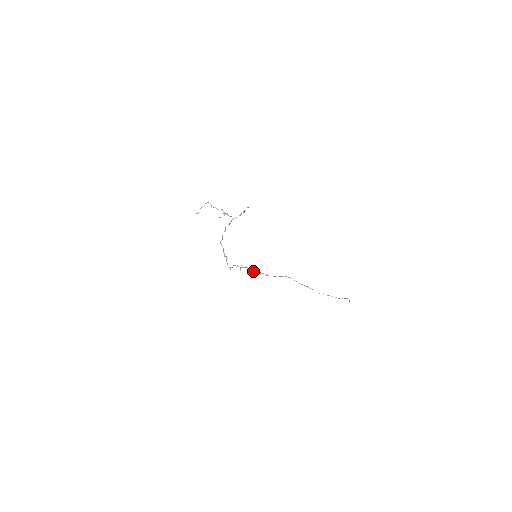
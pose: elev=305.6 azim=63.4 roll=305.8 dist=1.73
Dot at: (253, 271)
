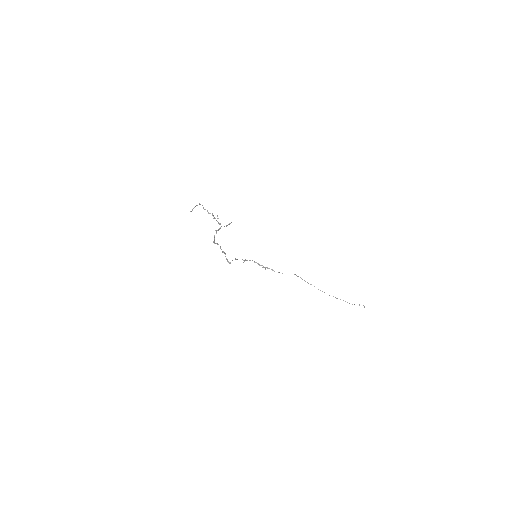
Dot at: occluded
